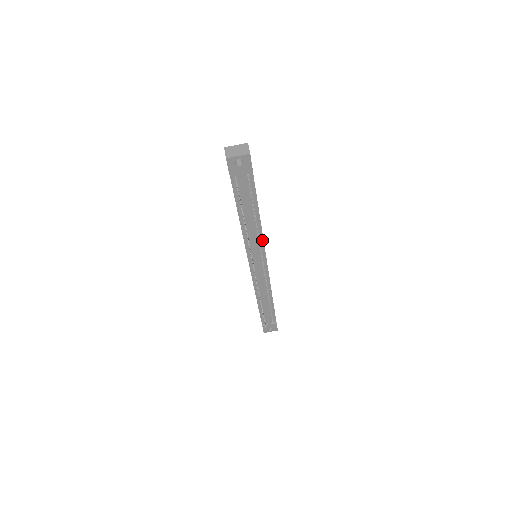
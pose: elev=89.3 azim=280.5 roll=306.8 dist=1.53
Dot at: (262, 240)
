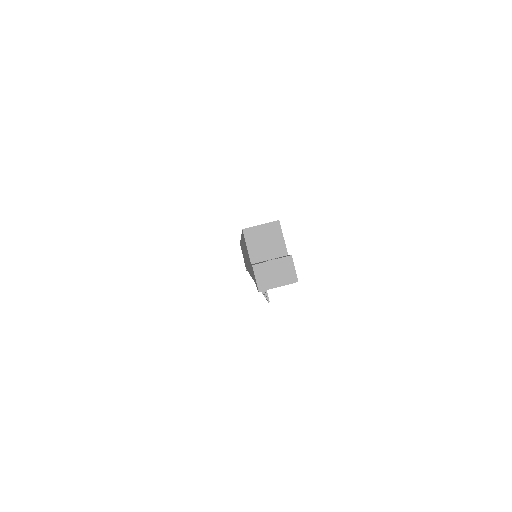
Dot at: occluded
